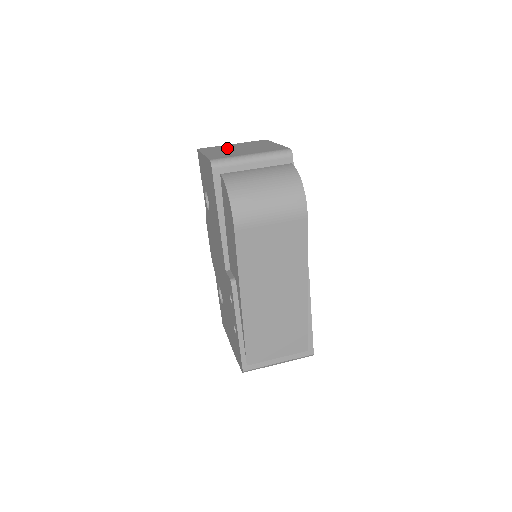
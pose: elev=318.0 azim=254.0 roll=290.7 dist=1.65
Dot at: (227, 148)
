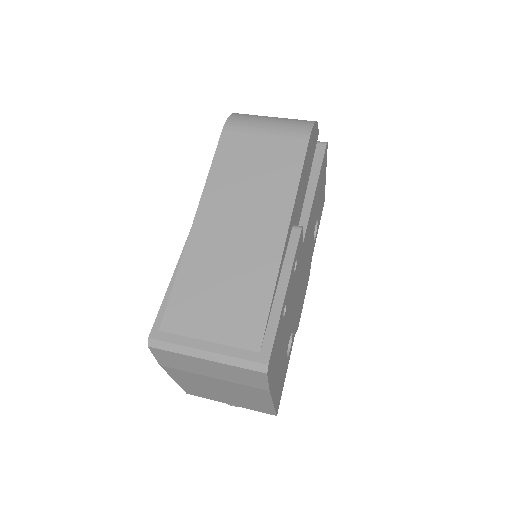
Dot at: occluded
